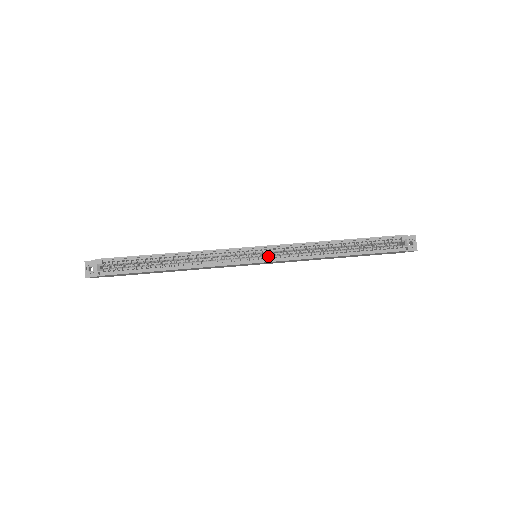
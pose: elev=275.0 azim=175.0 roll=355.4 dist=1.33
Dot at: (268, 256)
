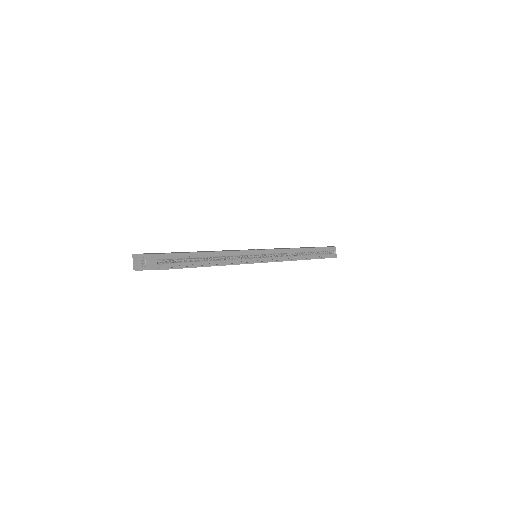
Dot at: (269, 257)
